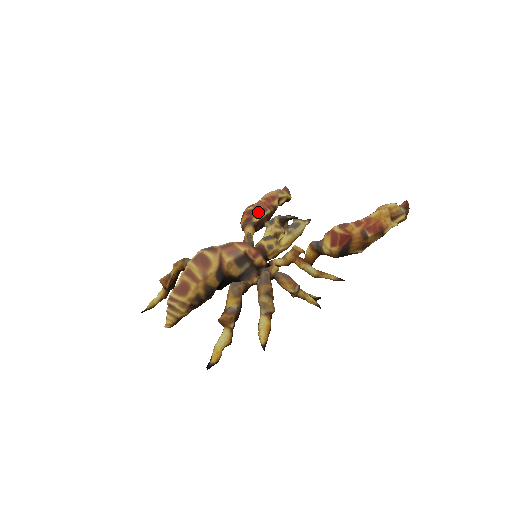
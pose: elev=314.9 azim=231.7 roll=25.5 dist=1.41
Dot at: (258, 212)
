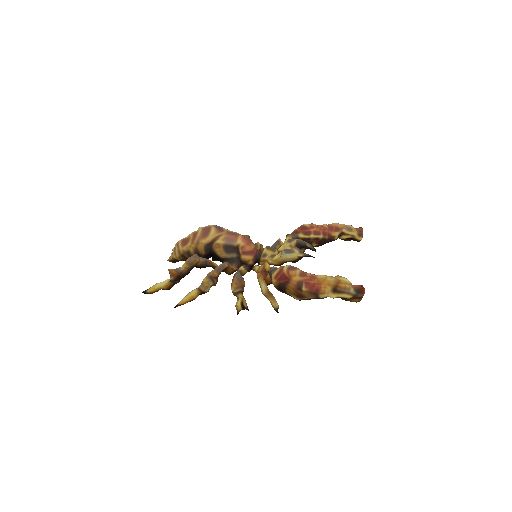
Dot at: (309, 231)
